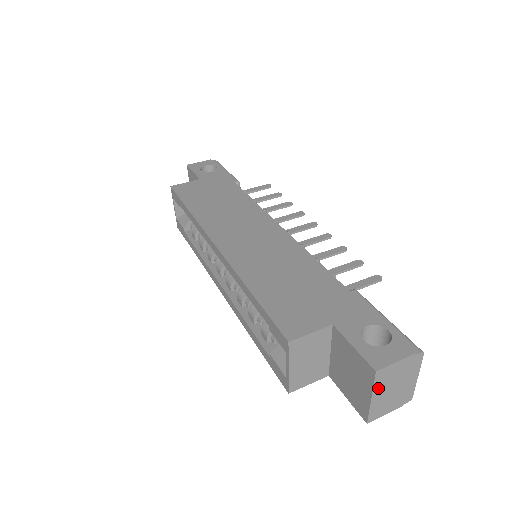
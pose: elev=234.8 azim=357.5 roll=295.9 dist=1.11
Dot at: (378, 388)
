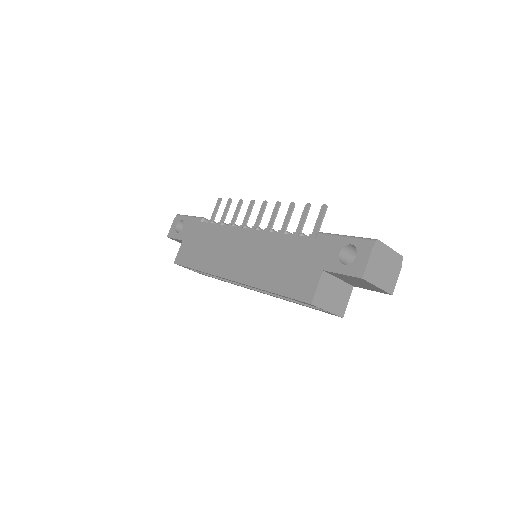
Dot at: (375, 280)
